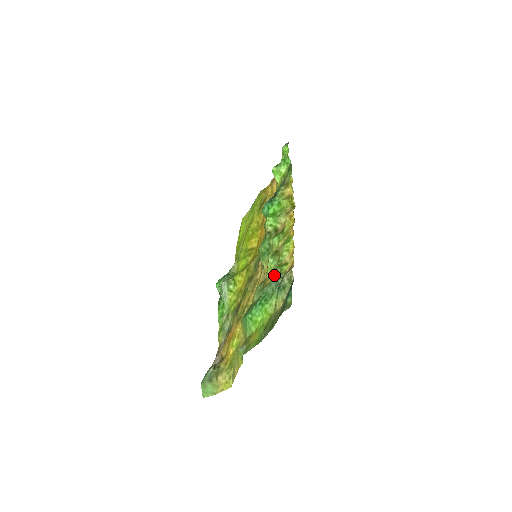
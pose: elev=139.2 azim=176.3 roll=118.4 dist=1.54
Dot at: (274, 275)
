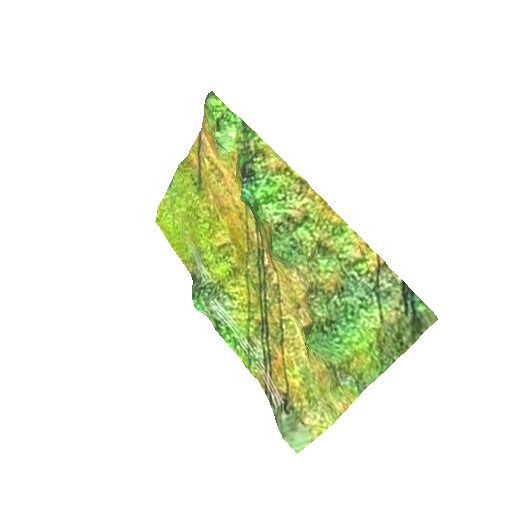
Dot at: (349, 280)
